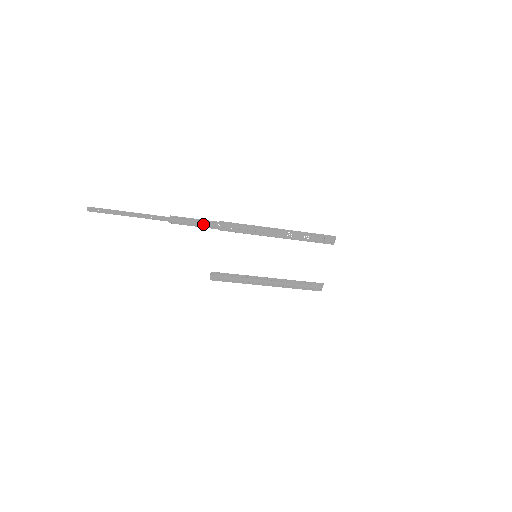
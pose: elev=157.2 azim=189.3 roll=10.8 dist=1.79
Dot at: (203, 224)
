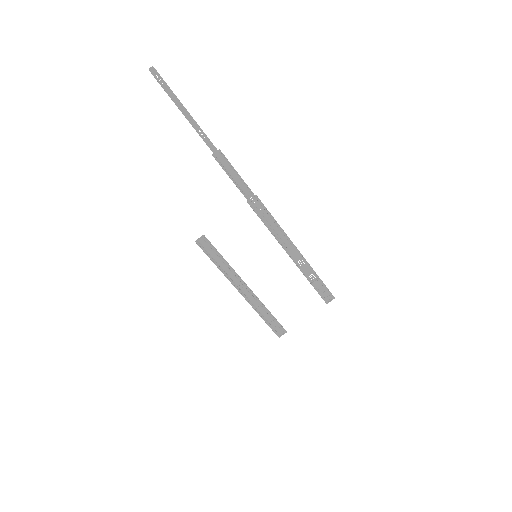
Dot at: (240, 184)
